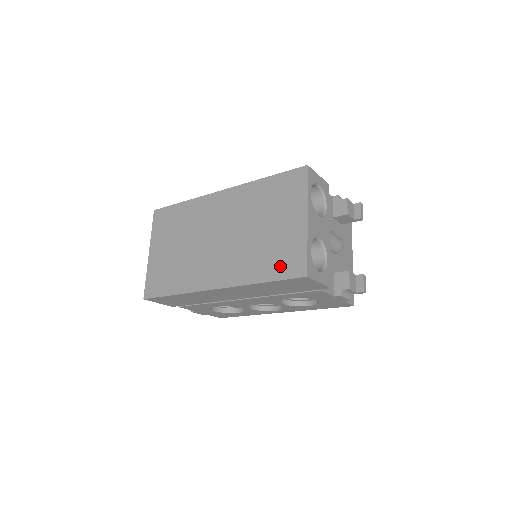
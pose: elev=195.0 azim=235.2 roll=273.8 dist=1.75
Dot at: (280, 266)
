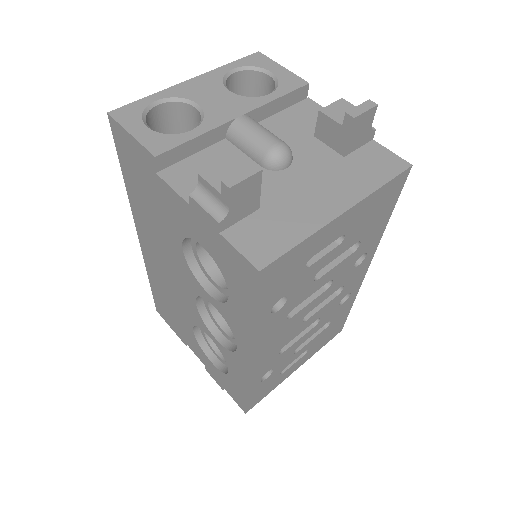
Dot at: occluded
